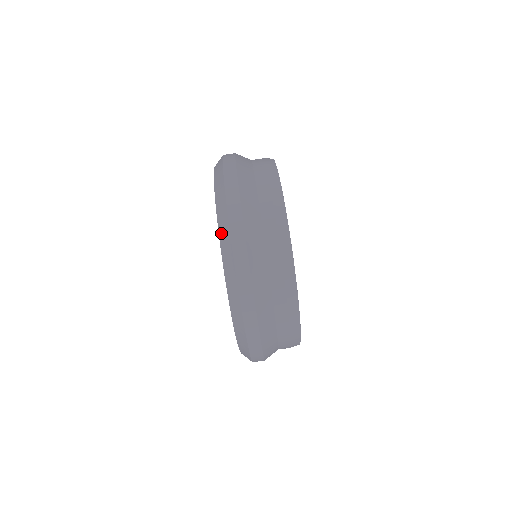
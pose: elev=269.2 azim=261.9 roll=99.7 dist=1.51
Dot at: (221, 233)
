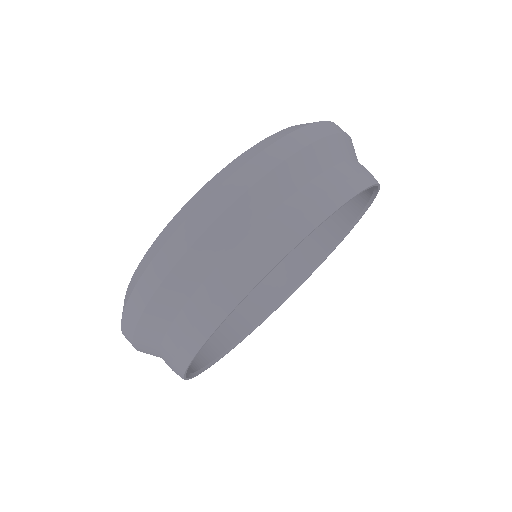
Dot at: (246, 153)
